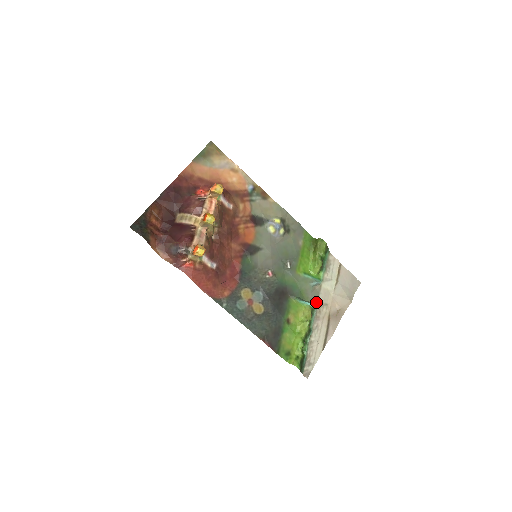
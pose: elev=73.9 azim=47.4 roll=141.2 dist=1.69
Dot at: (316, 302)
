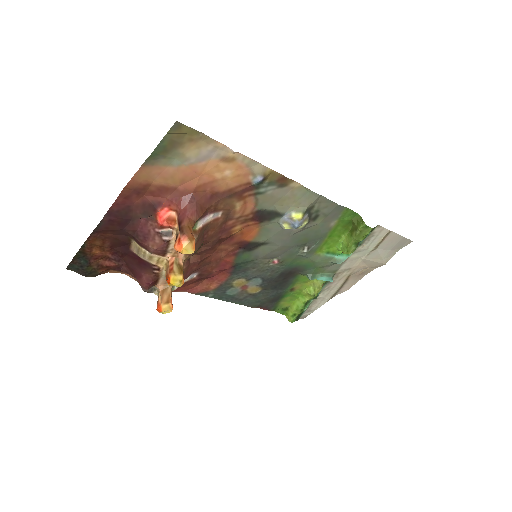
Dot at: (335, 272)
